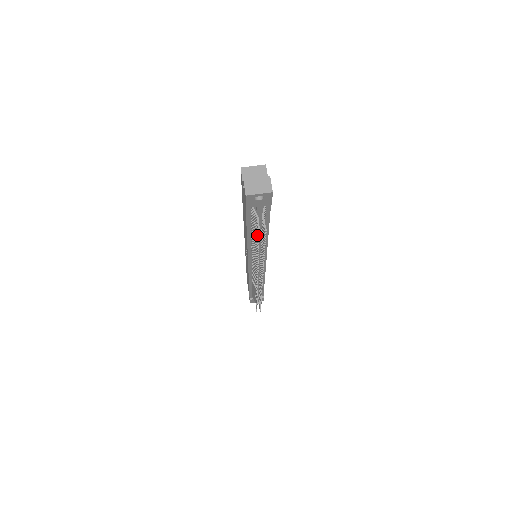
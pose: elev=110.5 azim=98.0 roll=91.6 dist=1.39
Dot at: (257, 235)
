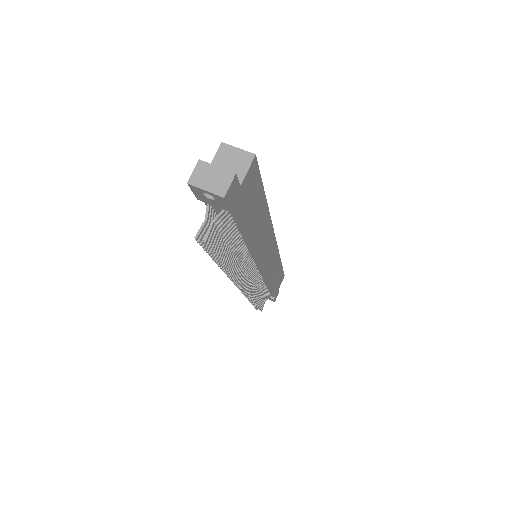
Dot at: occluded
